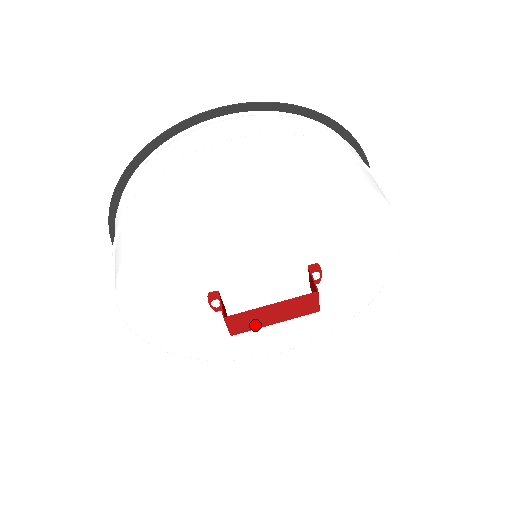
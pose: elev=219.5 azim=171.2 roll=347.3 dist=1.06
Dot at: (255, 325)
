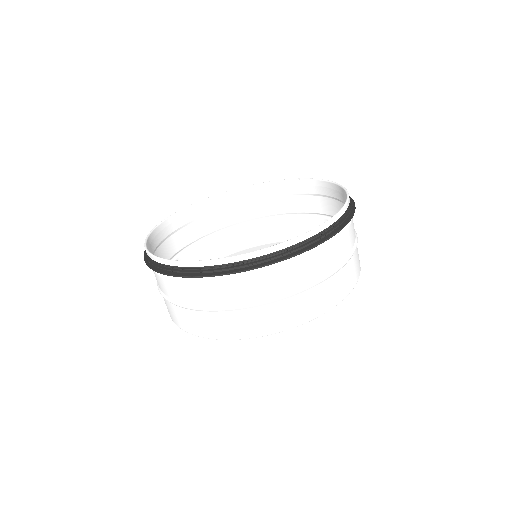
Dot at: occluded
